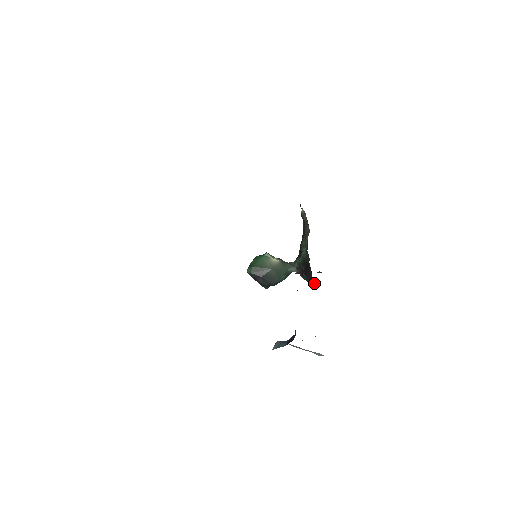
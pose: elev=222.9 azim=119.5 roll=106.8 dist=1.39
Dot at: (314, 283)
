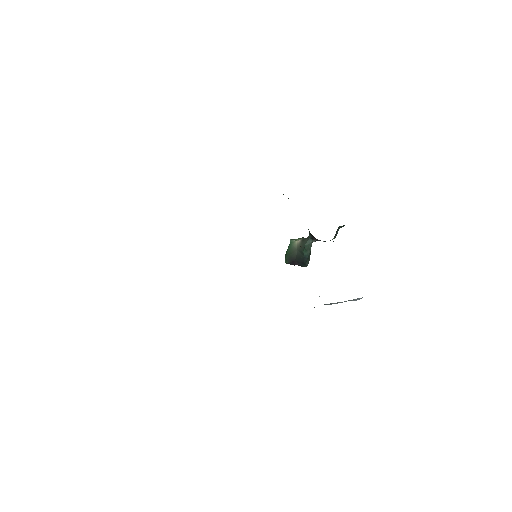
Dot at: occluded
